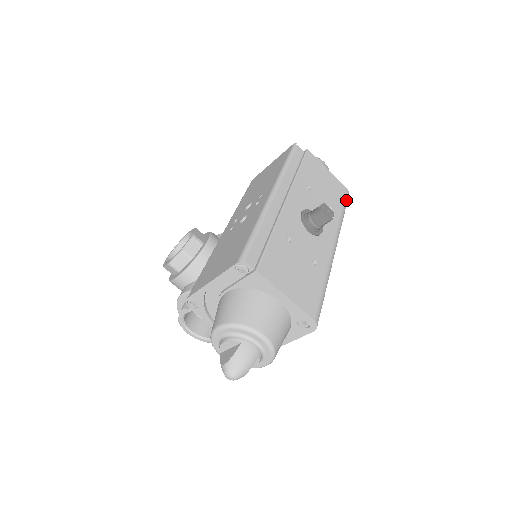
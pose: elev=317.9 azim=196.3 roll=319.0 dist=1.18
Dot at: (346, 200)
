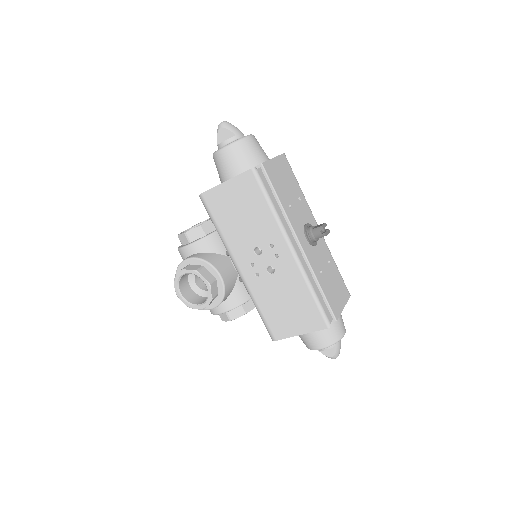
Dot at: (290, 167)
